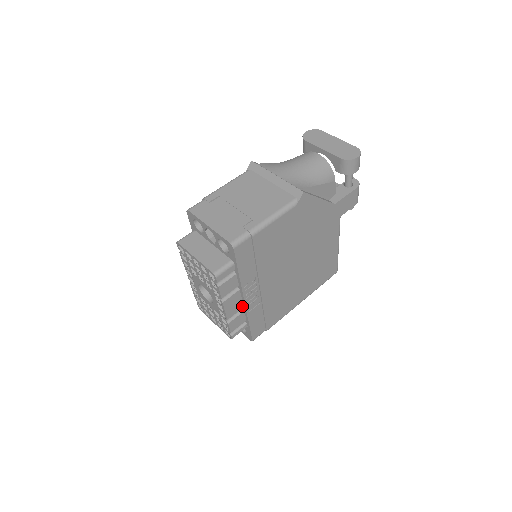
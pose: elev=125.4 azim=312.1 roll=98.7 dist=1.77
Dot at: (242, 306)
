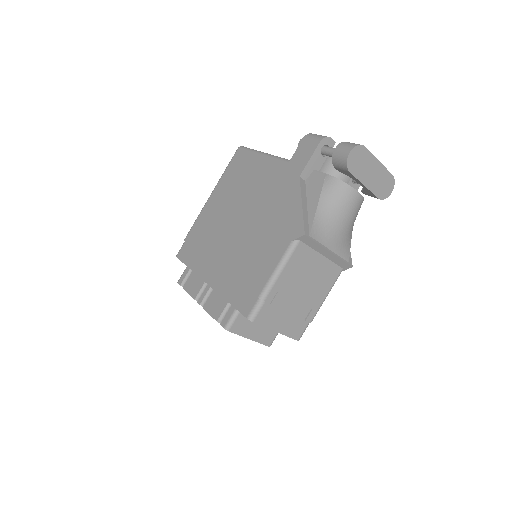
Dot at: occluded
